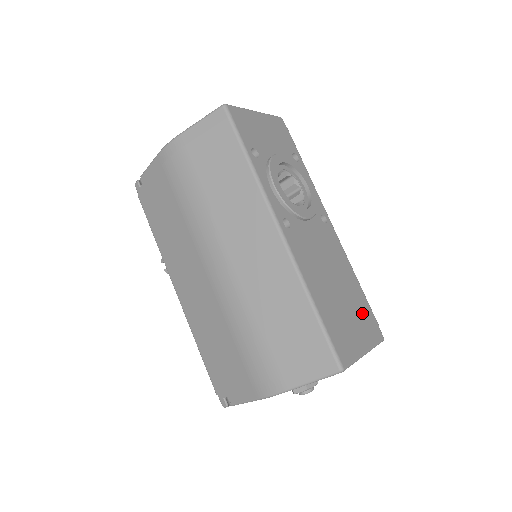
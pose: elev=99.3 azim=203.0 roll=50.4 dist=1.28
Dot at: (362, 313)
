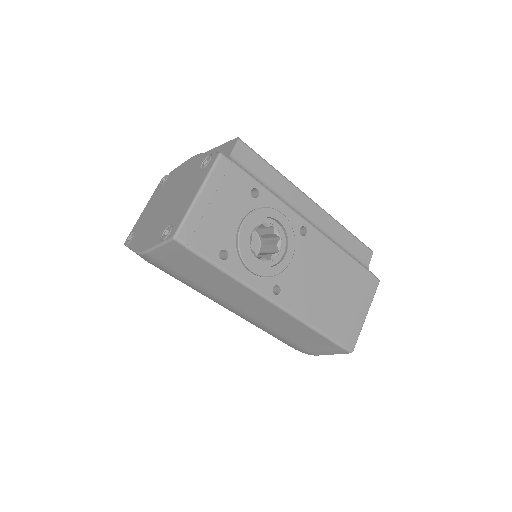
Dot at: (357, 284)
